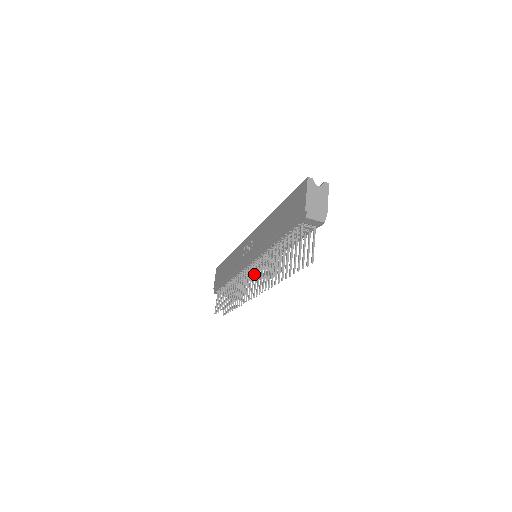
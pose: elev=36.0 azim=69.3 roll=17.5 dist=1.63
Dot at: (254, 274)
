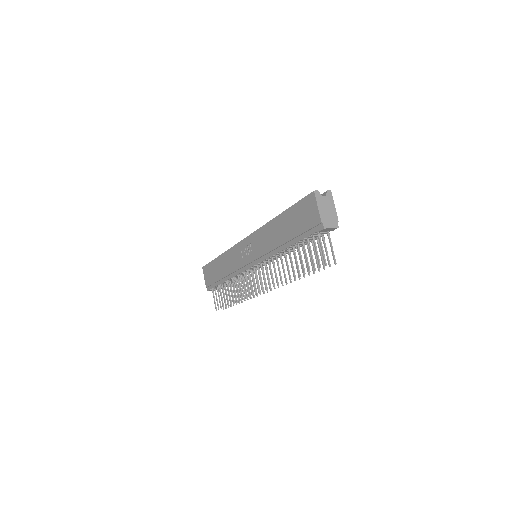
Dot at: (263, 275)
